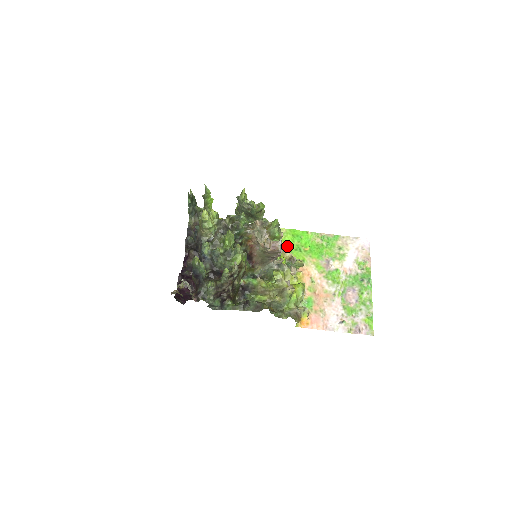
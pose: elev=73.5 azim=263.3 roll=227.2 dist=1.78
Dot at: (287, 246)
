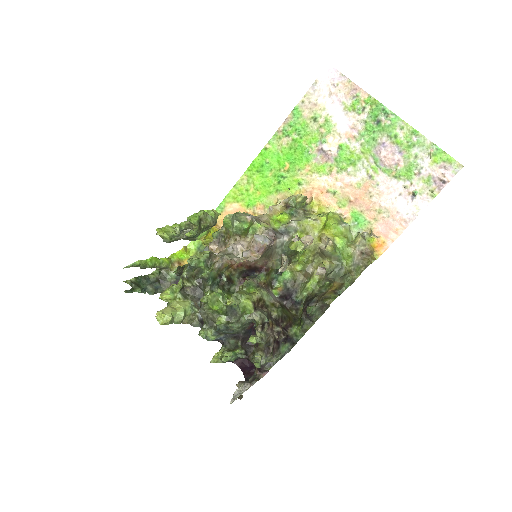
Dot at: (267, 190)
